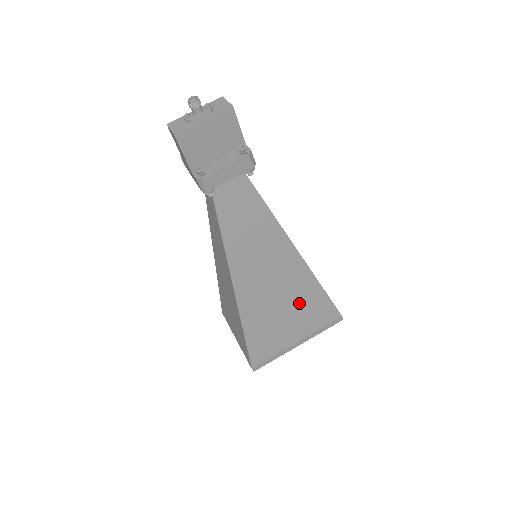
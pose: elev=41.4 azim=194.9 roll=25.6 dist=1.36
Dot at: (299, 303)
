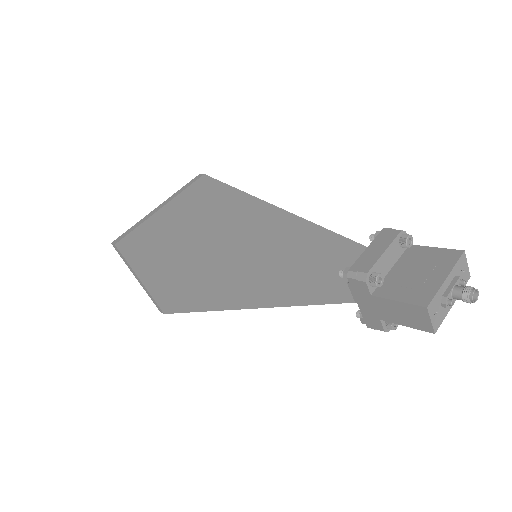
Dot at: occluded
